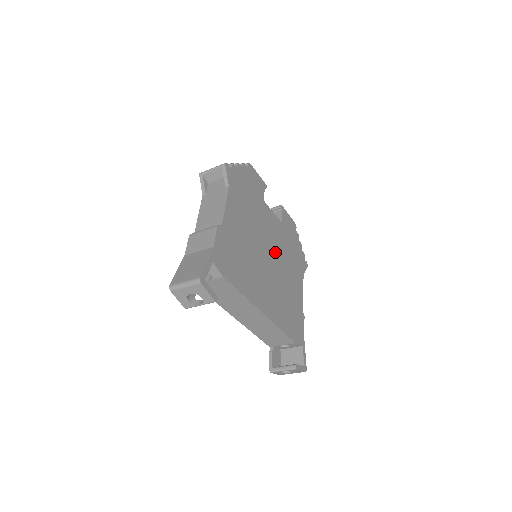
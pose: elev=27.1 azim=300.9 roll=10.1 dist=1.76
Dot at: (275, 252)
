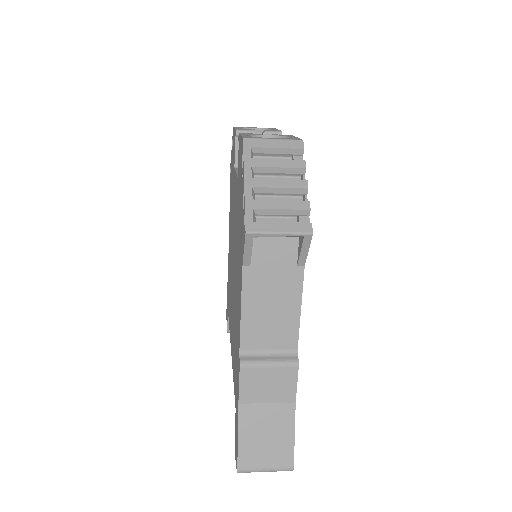
Dot at: occluded
